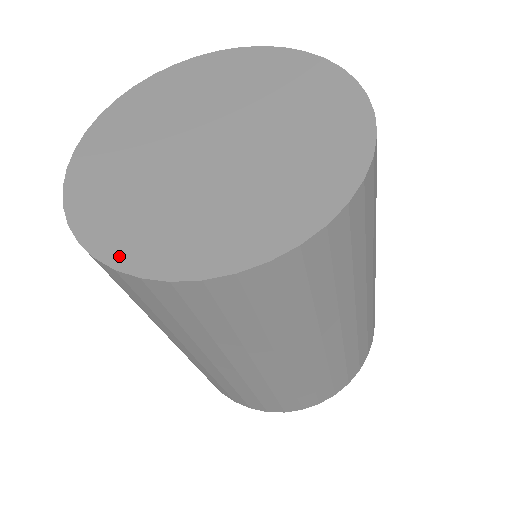
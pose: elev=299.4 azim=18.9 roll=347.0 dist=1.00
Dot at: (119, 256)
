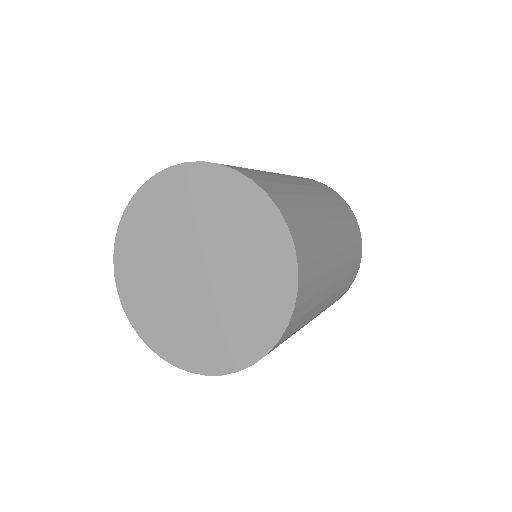
Dot at: (133, 316)
